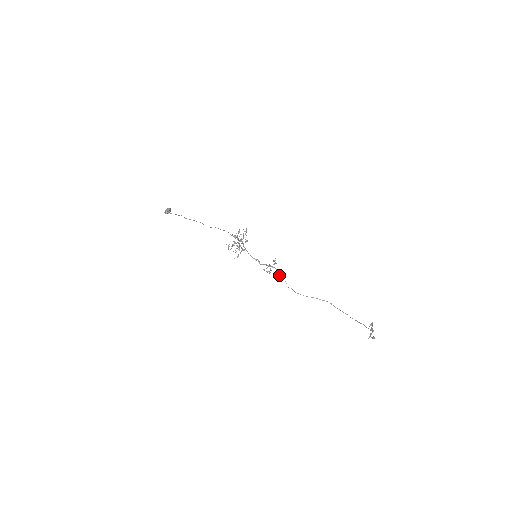
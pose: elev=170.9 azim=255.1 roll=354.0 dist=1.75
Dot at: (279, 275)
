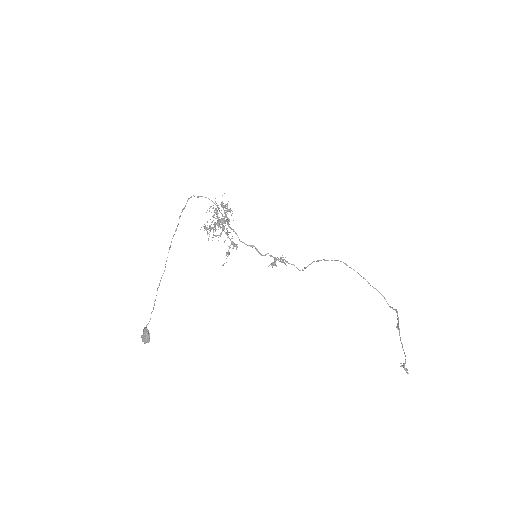
Dot at: occluded
